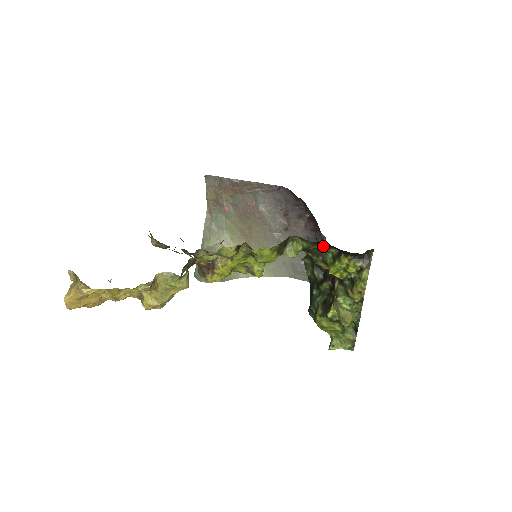
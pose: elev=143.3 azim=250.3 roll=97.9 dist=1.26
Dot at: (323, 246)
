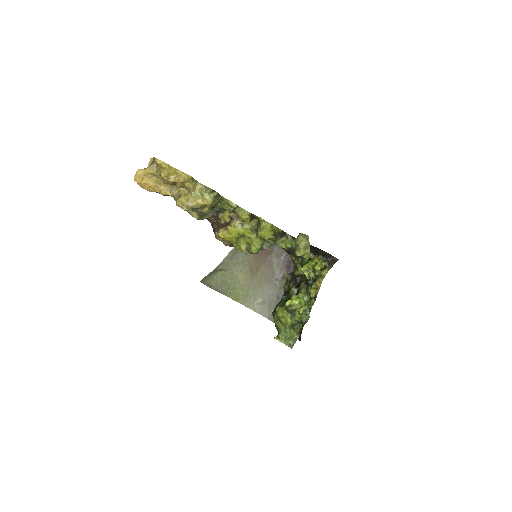
Dot at: occluded
